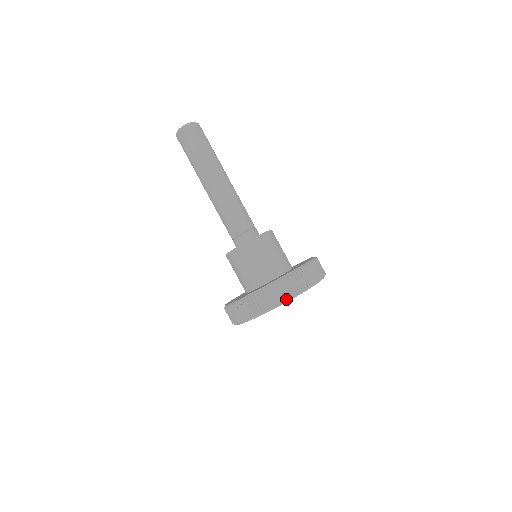
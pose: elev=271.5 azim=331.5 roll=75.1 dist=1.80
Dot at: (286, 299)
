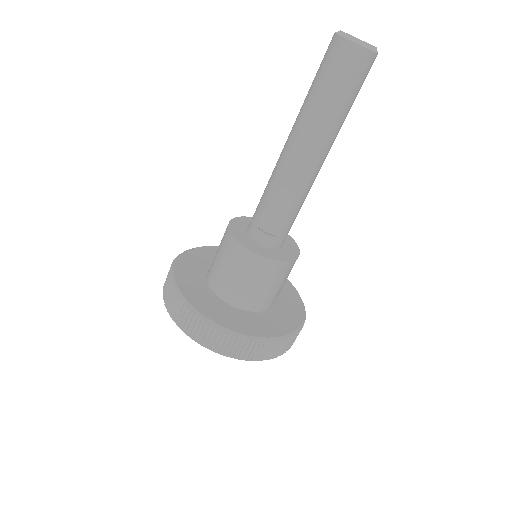
Dot at: (177, 324)
